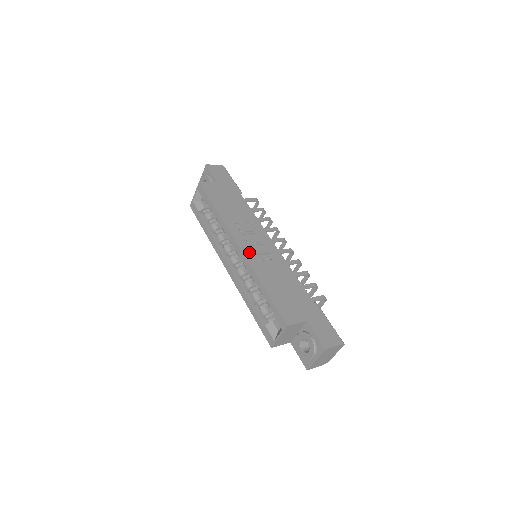
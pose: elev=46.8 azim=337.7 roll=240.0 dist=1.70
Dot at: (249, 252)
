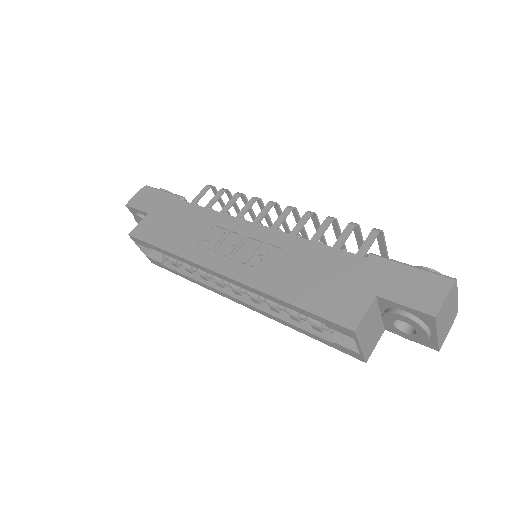
Dot at: (236, 269)
